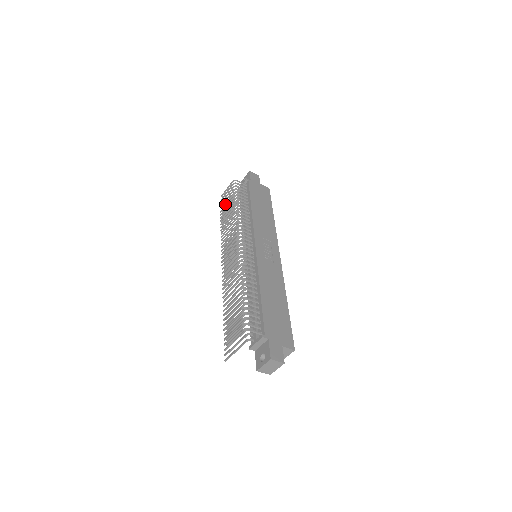
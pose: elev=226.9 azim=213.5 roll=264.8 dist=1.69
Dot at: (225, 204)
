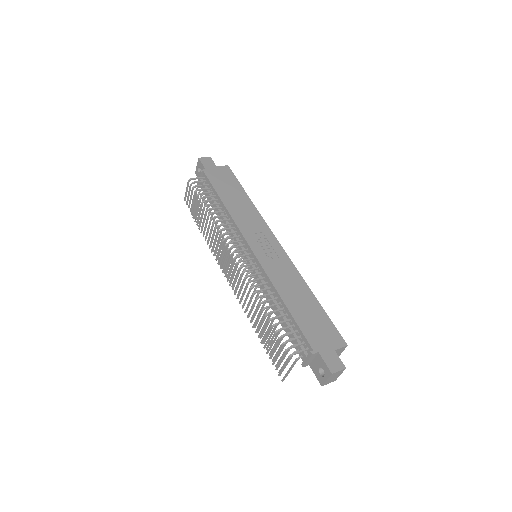
Dot at: (194, 210)
